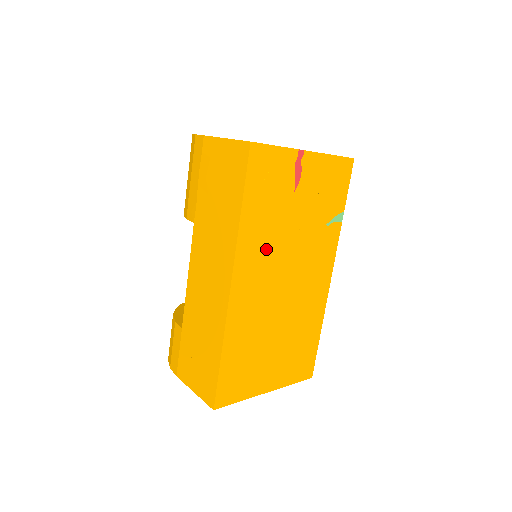
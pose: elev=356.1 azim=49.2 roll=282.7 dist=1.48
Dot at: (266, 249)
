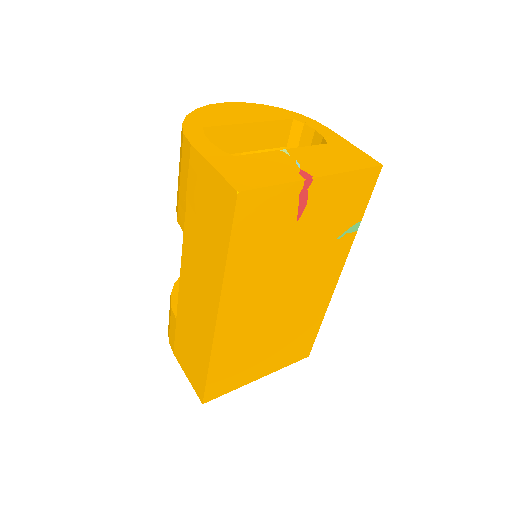
Dot at: (259, 281)
